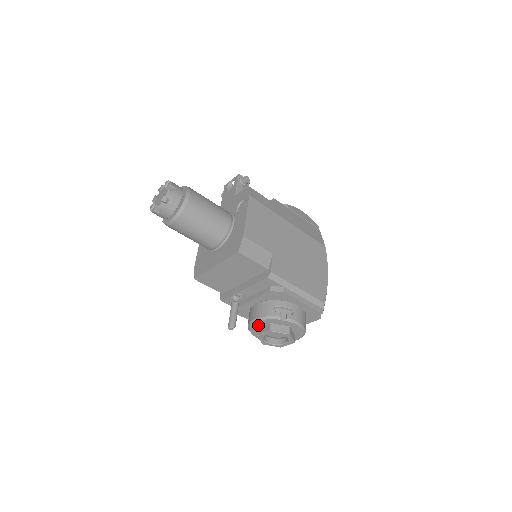
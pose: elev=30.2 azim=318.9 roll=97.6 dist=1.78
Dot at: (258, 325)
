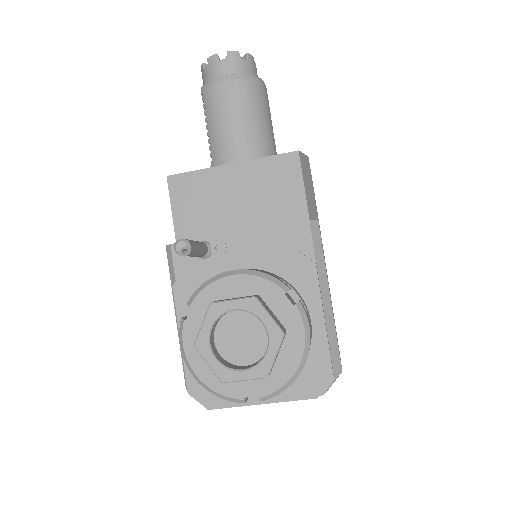
Dot at: (226, 290)
